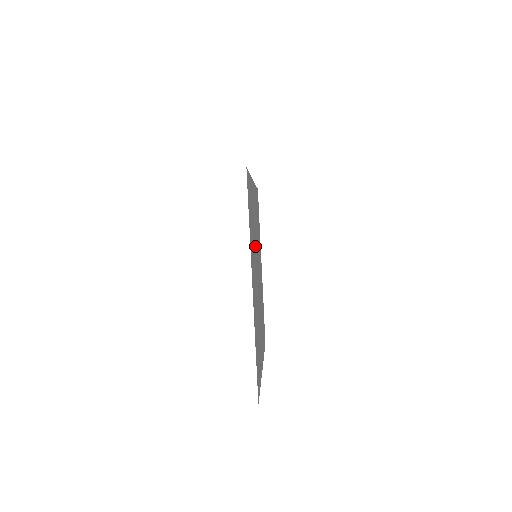
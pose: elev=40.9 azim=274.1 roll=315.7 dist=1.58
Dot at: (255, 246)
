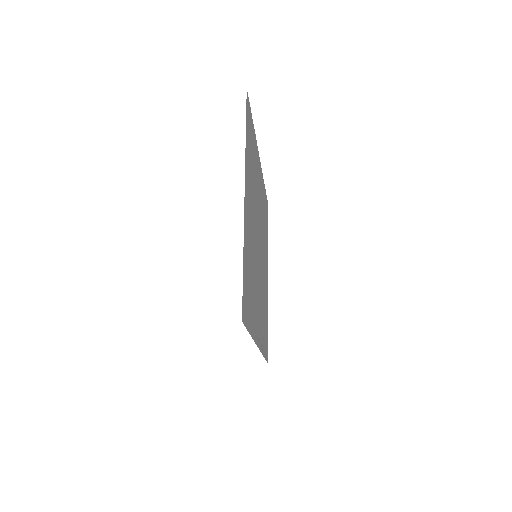
Dot at: (254, 252)
